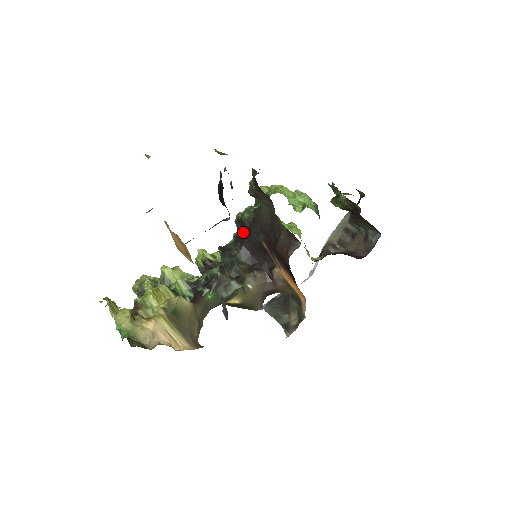
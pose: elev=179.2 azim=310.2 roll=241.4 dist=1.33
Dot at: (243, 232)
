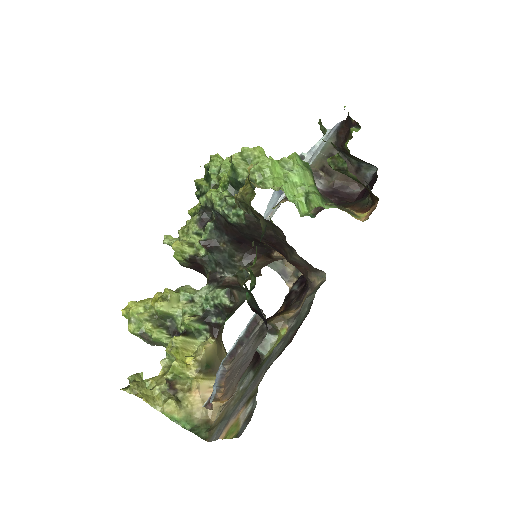
Dot at: (229, 227)
